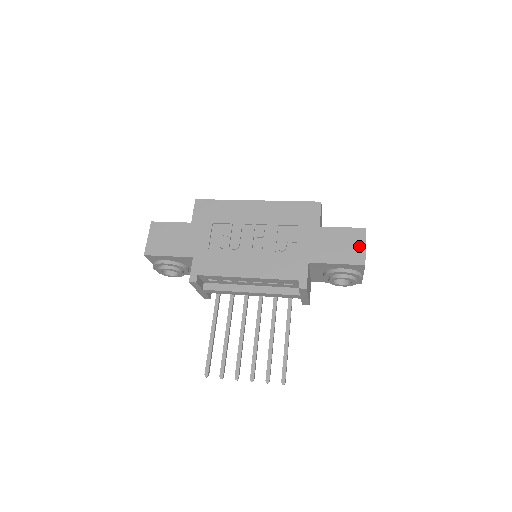
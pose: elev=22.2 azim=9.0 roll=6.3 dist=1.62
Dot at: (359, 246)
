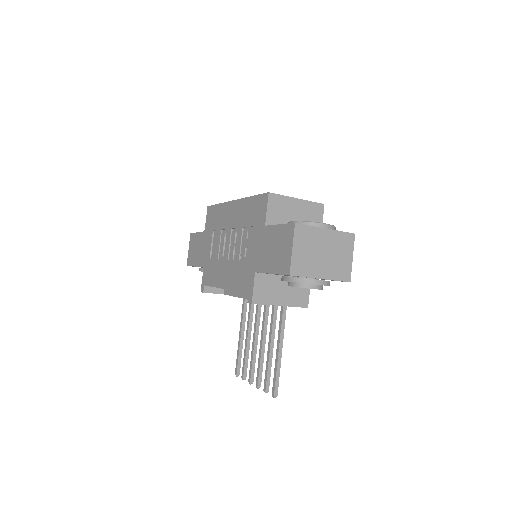
Dot at: (287, 249)
